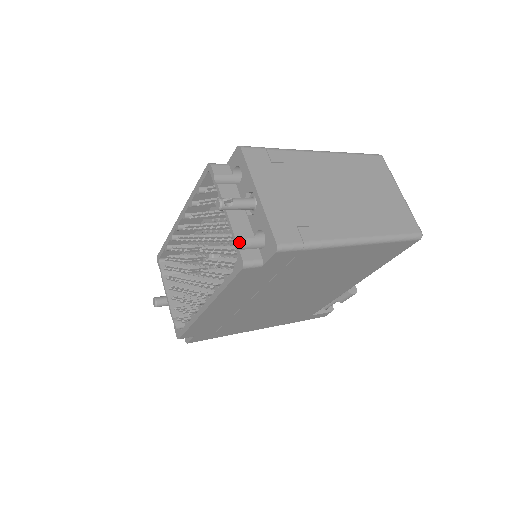
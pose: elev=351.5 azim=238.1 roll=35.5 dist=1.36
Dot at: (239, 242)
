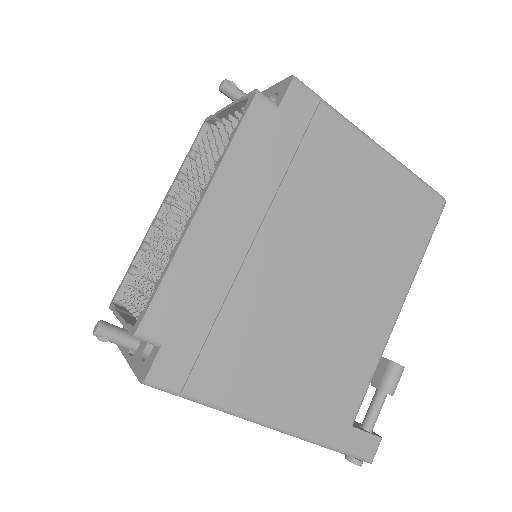
Dot at: occluded
